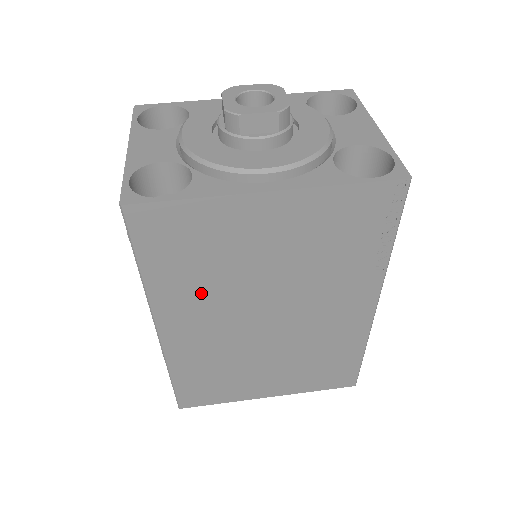
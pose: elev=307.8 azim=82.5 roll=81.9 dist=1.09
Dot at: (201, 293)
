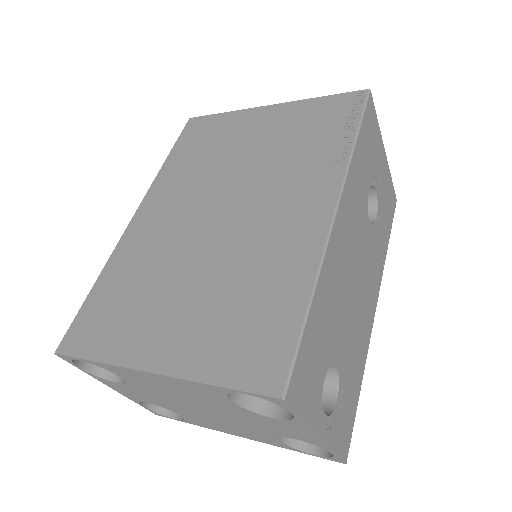
Dot at: (188, 179)
